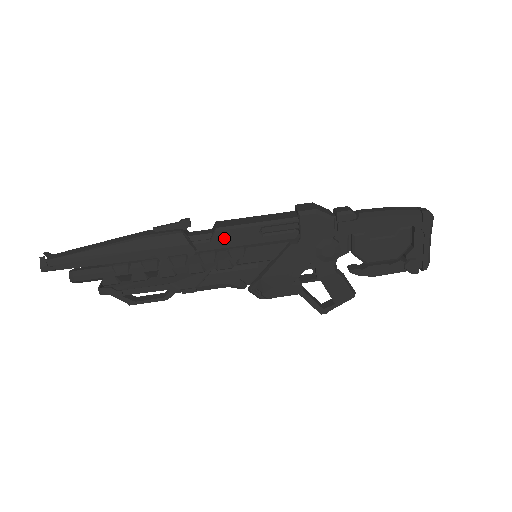
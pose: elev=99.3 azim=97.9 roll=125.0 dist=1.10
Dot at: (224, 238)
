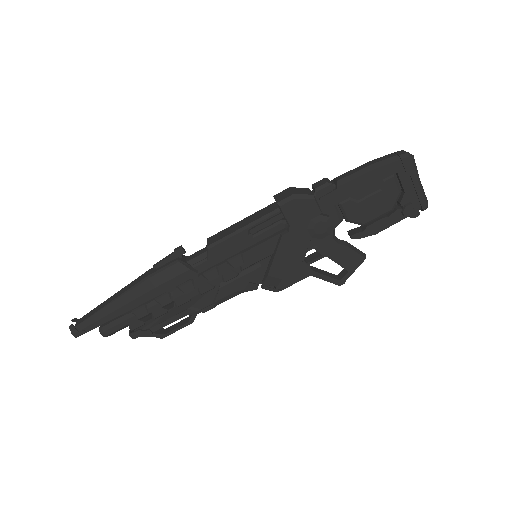
Dot at: (218, 252)
